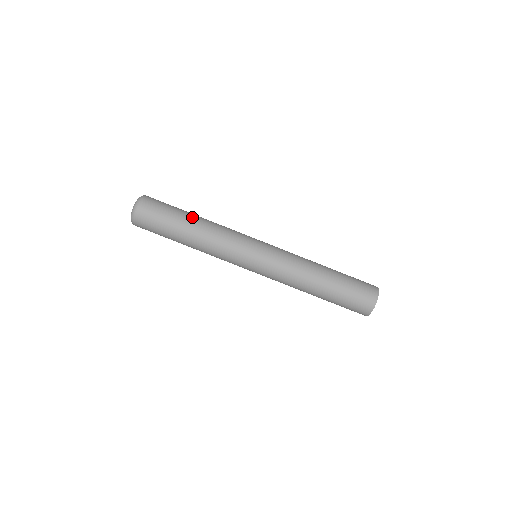
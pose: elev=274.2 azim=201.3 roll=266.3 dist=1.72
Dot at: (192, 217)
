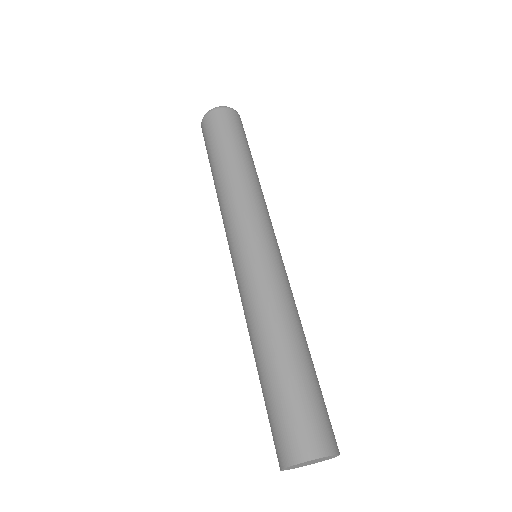
Dot at: (245, 157)
